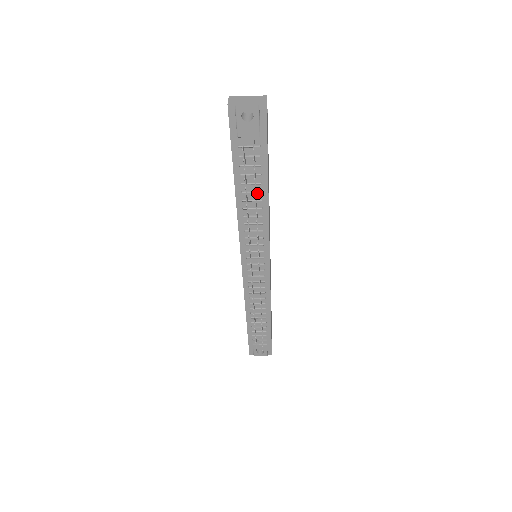
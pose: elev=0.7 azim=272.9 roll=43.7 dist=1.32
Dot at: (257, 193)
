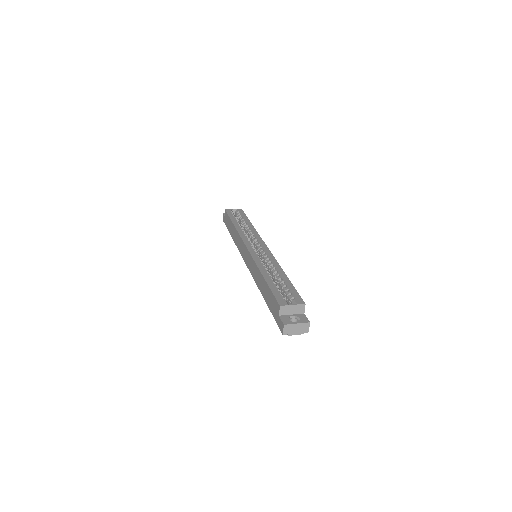
Dot at: occluded
